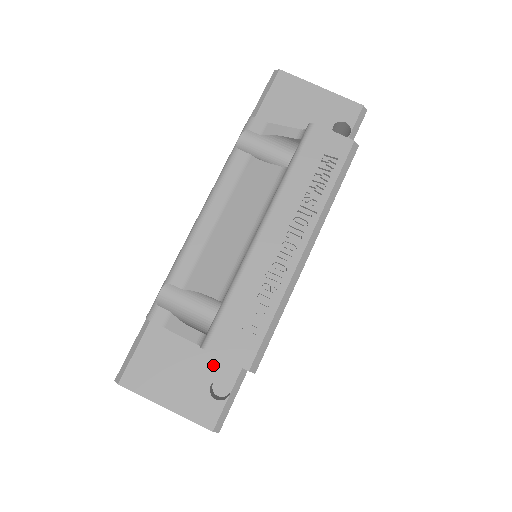
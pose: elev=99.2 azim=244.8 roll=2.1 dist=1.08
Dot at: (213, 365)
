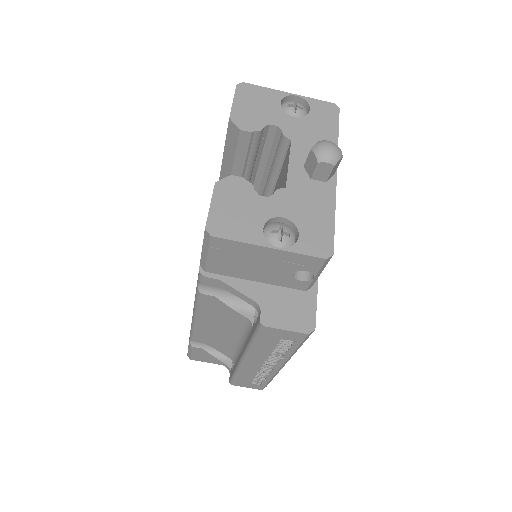
Dot at: occluded
